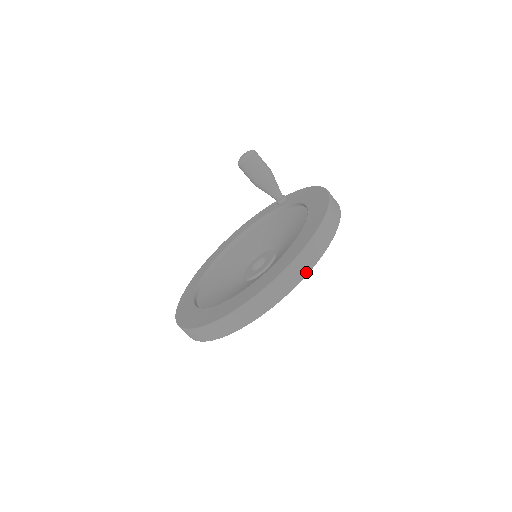
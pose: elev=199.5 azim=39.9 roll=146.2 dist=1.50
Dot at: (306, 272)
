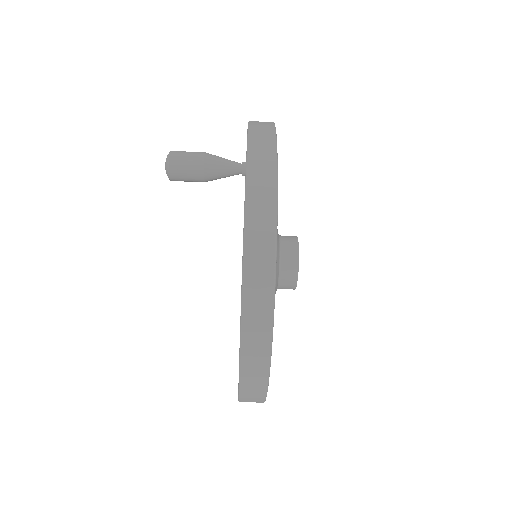
Dot at: (272, 253)
